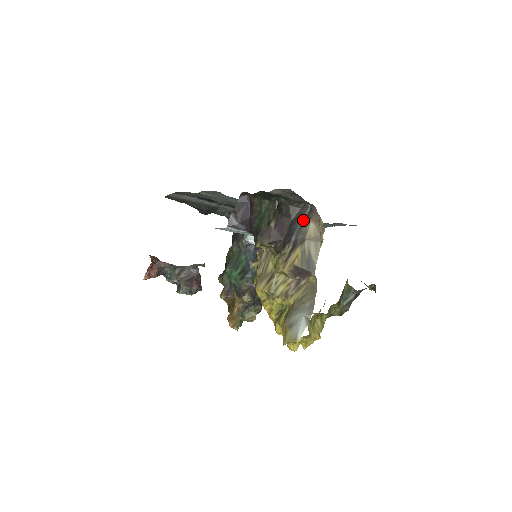
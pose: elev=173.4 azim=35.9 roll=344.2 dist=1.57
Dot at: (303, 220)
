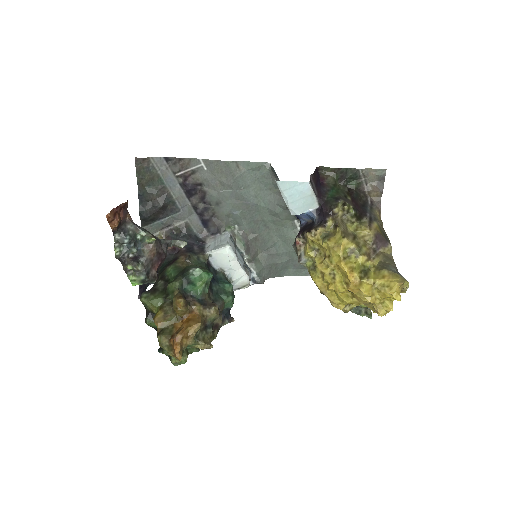
Dot at: (369, 207)
